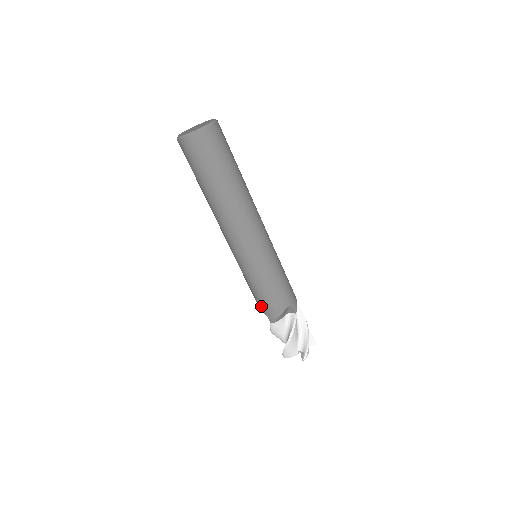
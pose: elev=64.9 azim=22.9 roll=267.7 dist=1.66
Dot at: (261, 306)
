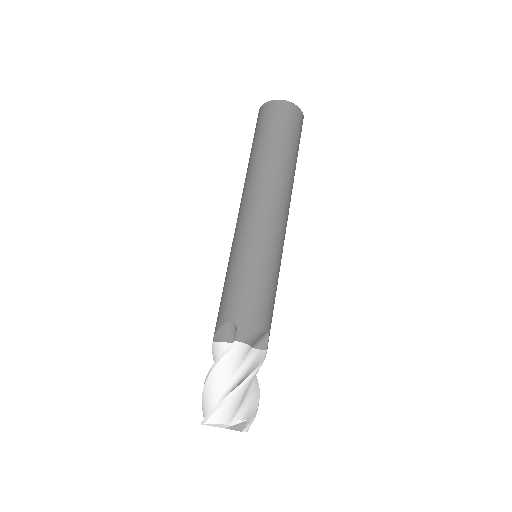
Dot at: (238, 309)
